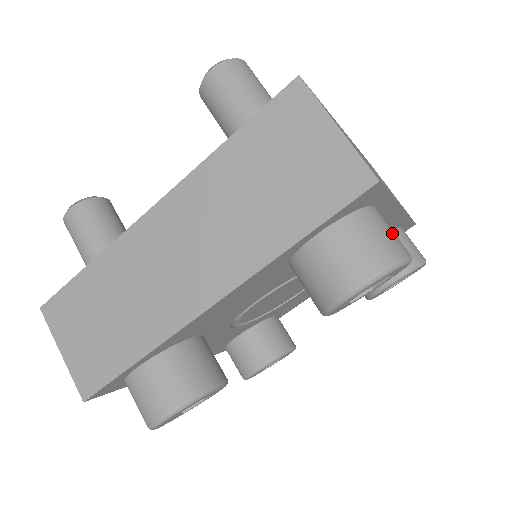
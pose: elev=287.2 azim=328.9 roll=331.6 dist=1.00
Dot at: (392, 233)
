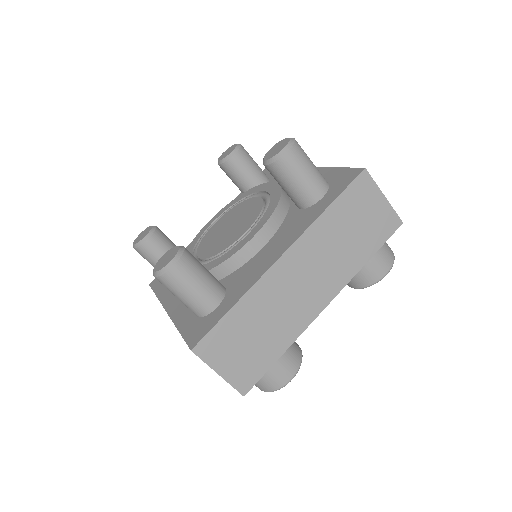
Dot at: occluded
